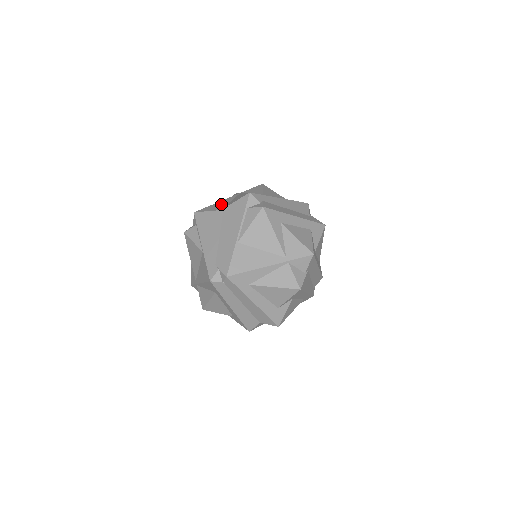
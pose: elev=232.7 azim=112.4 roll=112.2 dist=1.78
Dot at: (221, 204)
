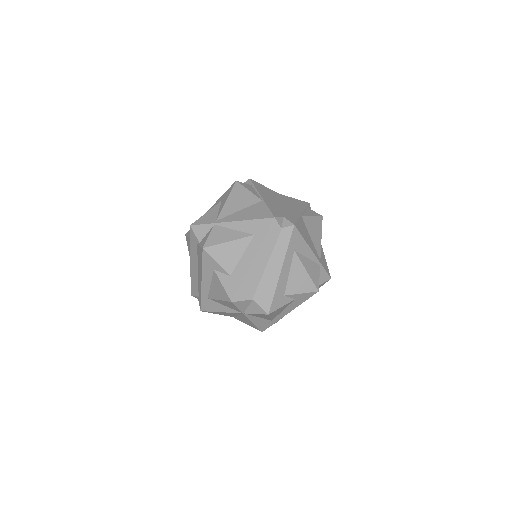
Dot at: occluded
